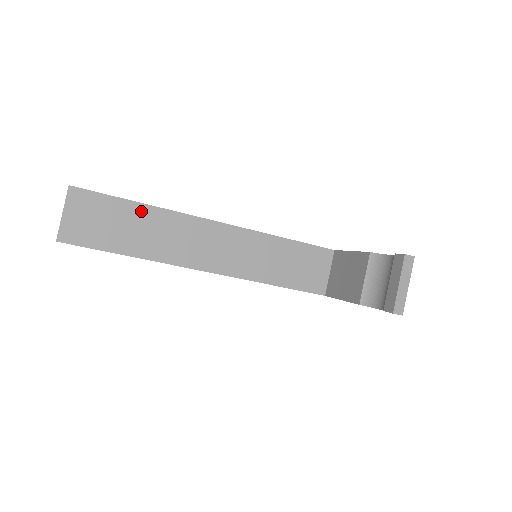
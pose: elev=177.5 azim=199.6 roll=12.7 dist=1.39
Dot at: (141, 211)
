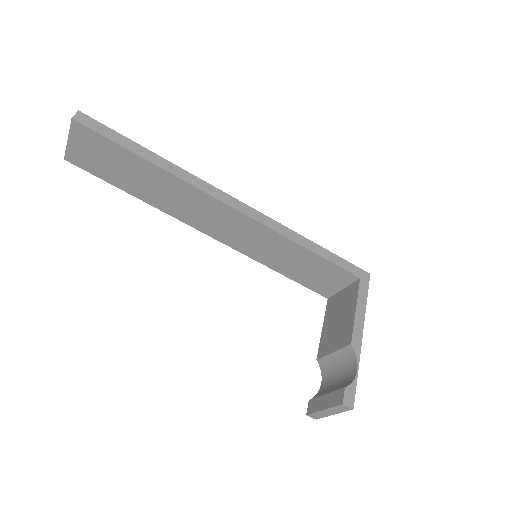
Dot at: (148, 167)
